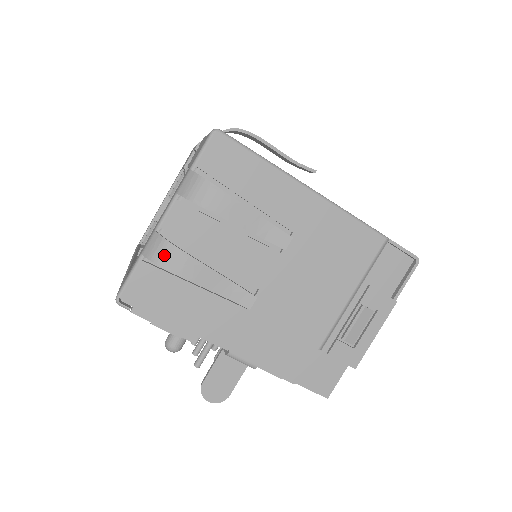
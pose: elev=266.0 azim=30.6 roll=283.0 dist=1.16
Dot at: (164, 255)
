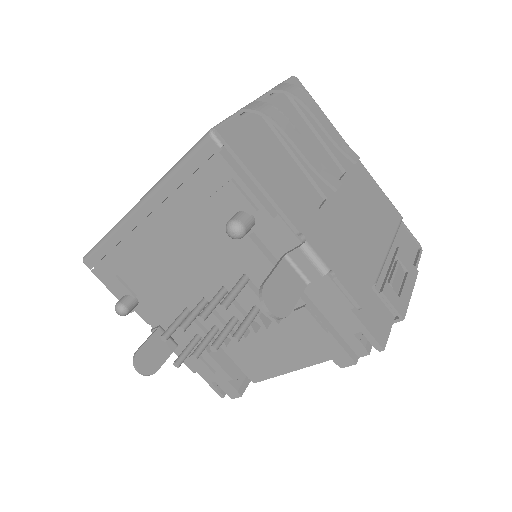
Dot at: (269, 110)
